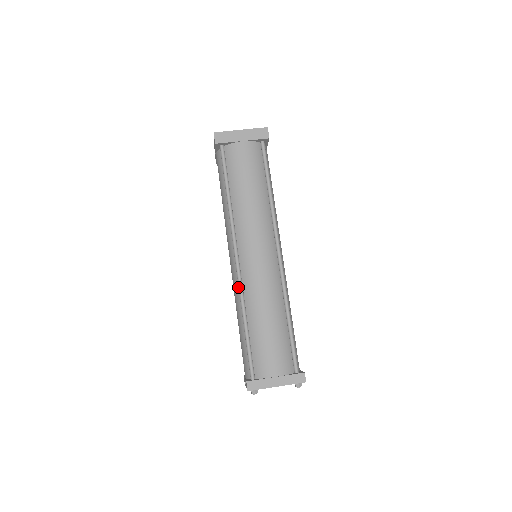
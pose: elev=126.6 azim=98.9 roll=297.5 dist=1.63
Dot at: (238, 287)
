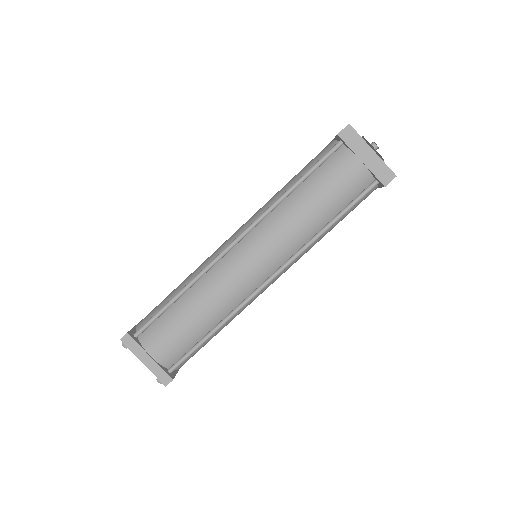
Dot at: occluded
